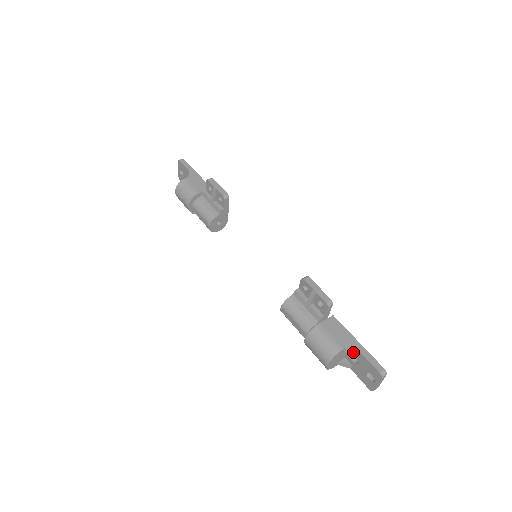
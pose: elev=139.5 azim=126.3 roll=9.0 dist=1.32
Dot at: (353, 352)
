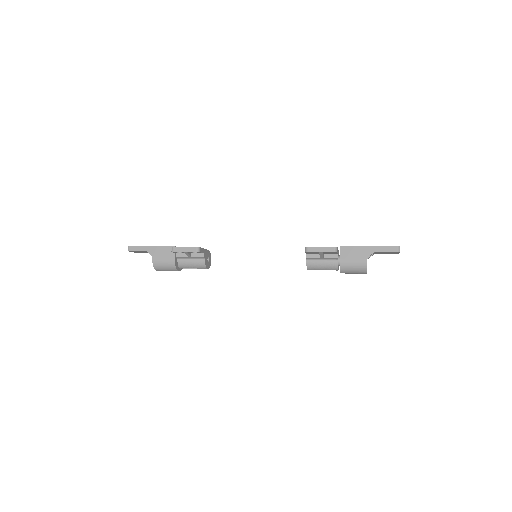
Dot at: occluded
